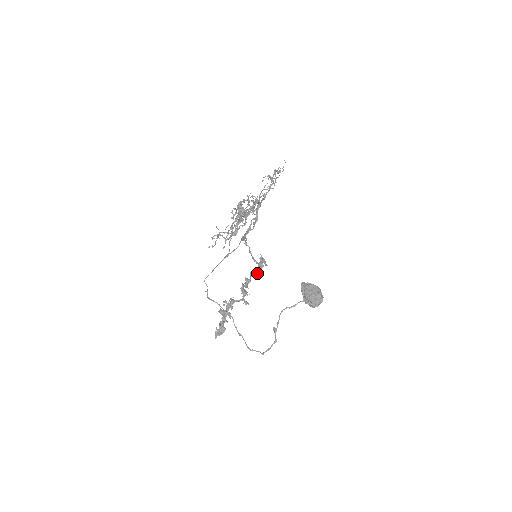
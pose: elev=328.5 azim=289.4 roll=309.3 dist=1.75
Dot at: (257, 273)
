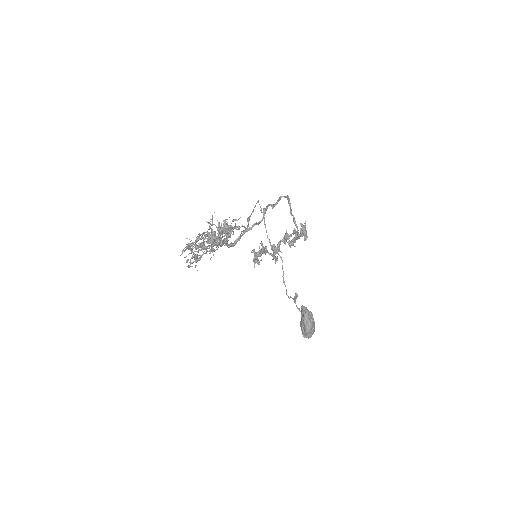
Dot at: (289, 243)
